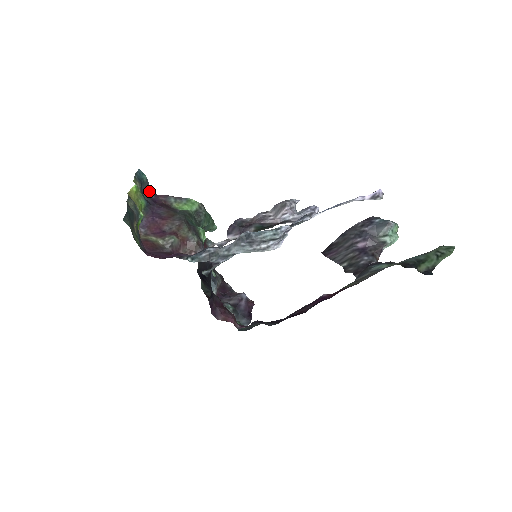
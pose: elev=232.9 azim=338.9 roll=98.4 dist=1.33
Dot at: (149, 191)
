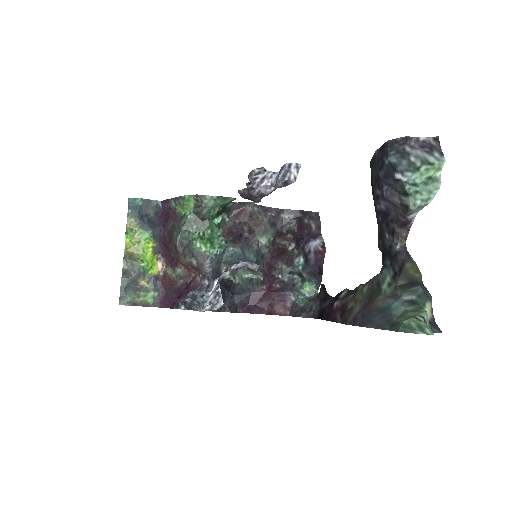
Dot at: (155, 204)
